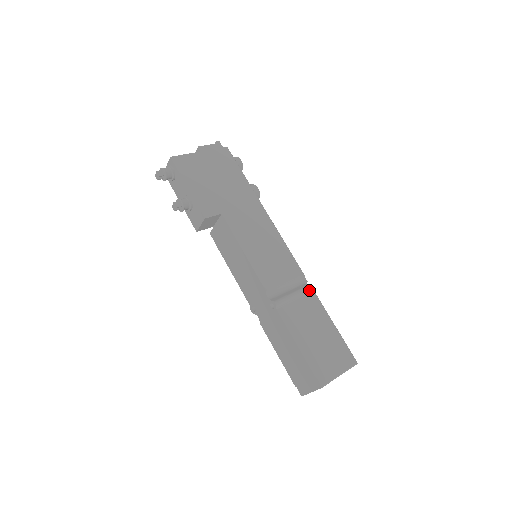
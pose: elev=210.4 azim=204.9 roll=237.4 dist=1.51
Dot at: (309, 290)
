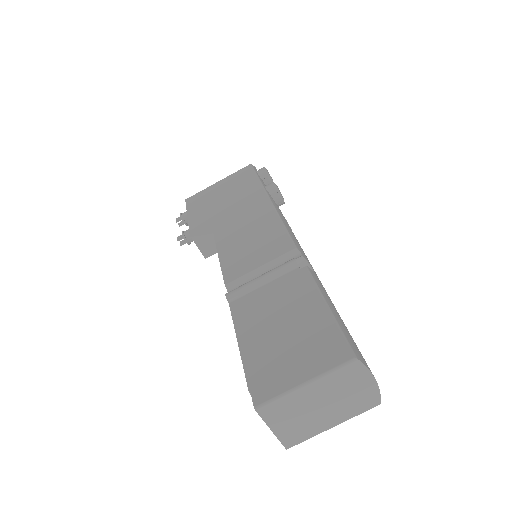
Dot at: (291, 264)
